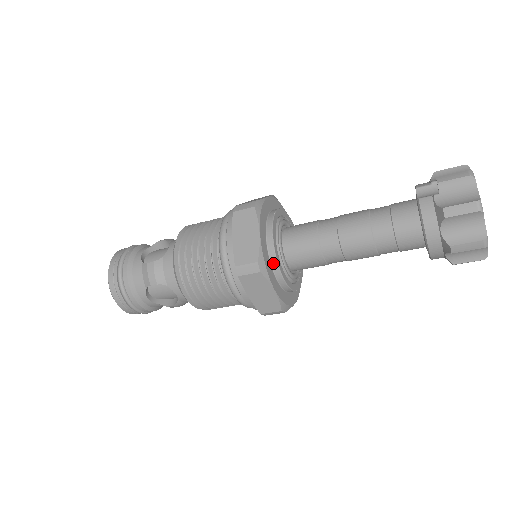
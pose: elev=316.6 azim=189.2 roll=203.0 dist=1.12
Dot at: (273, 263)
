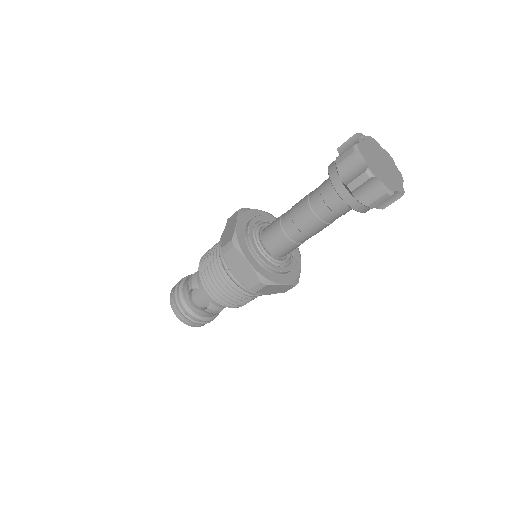
Dot at: (248, 244)
